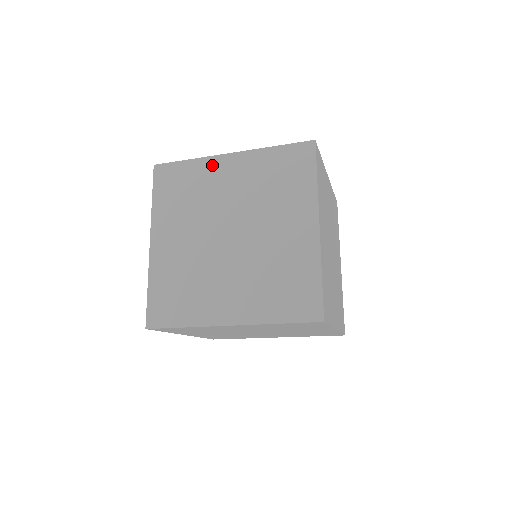
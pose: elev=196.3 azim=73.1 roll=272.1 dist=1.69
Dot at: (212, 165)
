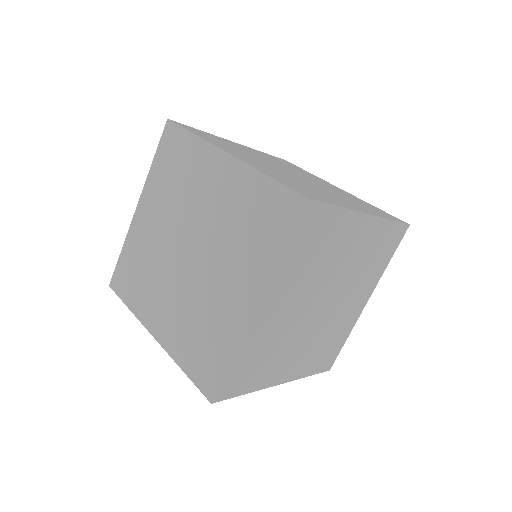
Dot at: occluded
